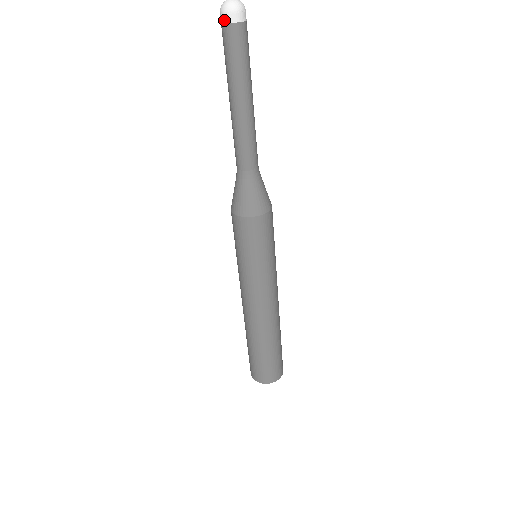
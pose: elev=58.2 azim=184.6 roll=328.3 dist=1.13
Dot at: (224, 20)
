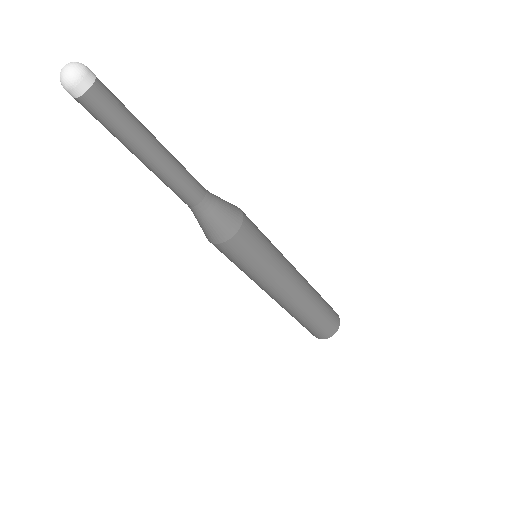
Dot at: (70, 93)
